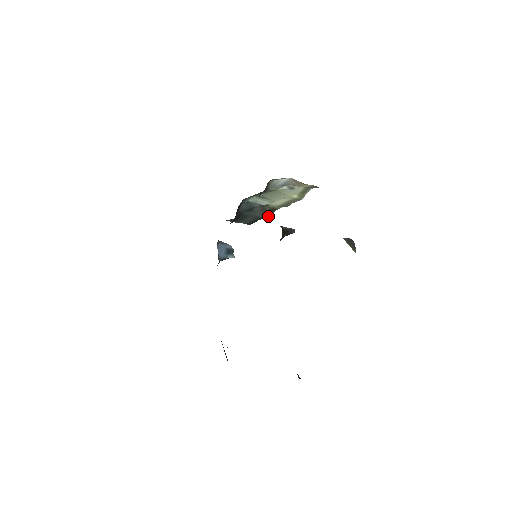
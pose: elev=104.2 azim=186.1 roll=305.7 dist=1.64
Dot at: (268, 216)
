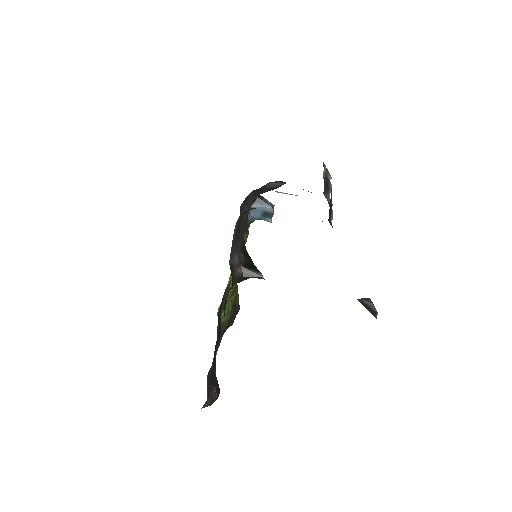
Dot at: occluded
